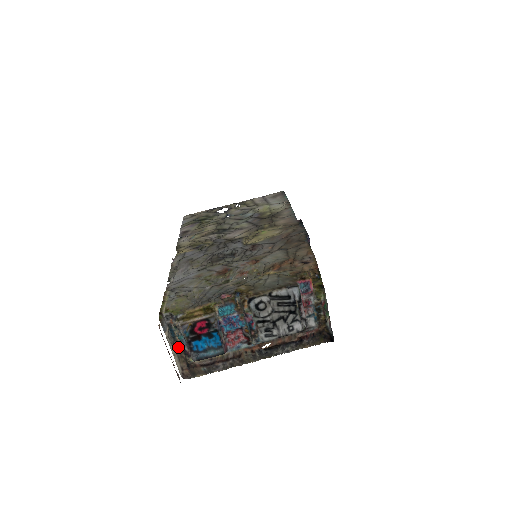
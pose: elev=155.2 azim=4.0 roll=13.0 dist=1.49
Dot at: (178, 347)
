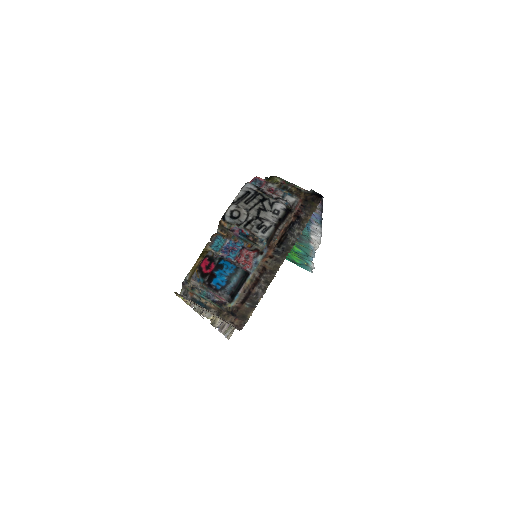
Dot at: (216, 312)
